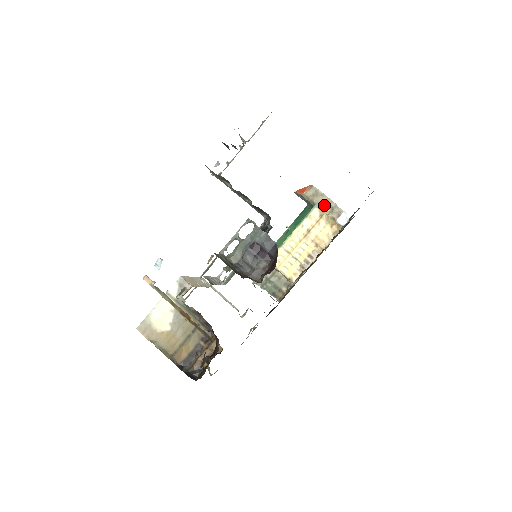
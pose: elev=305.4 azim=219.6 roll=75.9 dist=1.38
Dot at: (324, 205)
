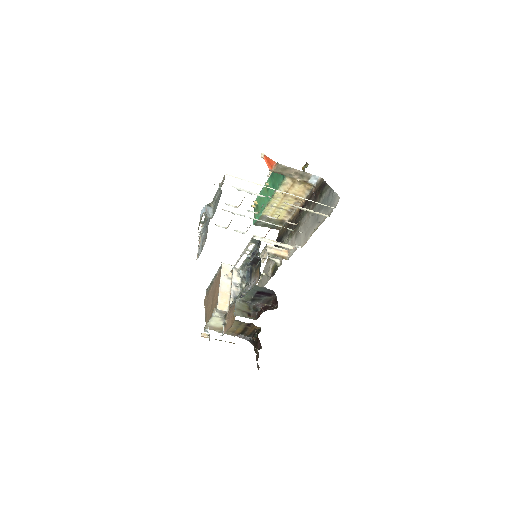
Dot at: (293, 175)
